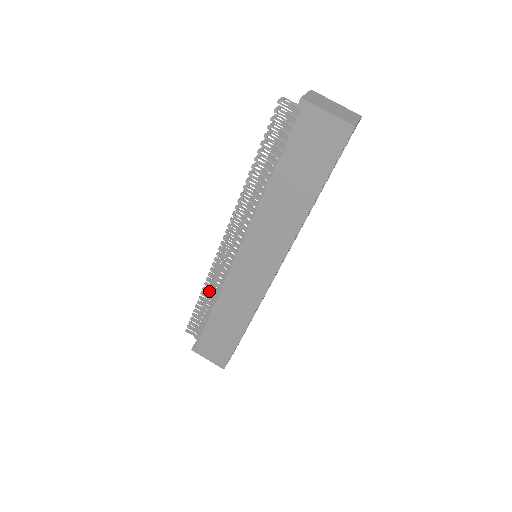
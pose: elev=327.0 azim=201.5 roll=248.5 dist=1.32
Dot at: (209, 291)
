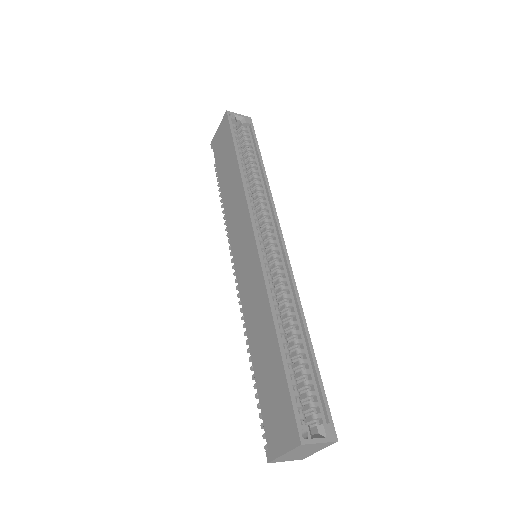
Dot at: occluded
